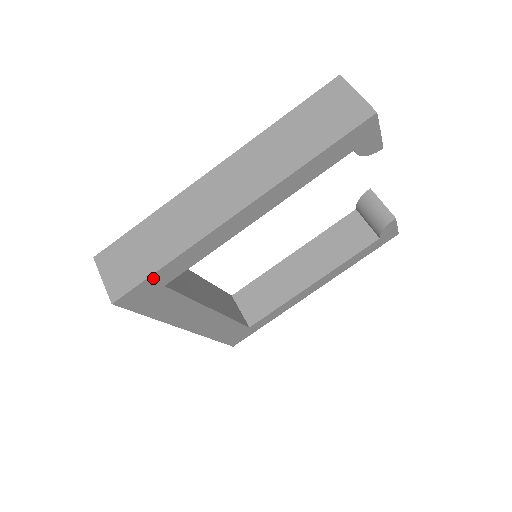
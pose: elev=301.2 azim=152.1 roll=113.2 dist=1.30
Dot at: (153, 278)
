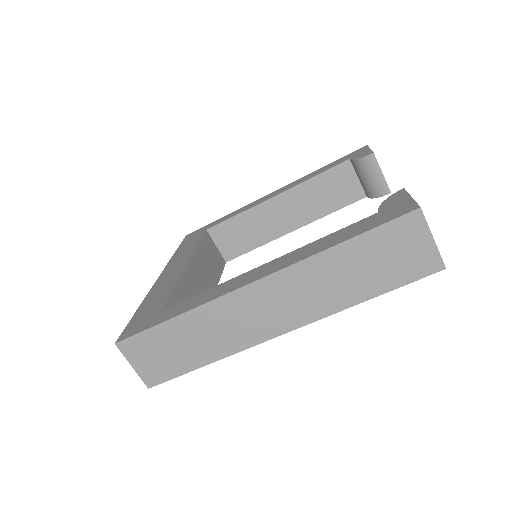
Dot at: (188, 369)
